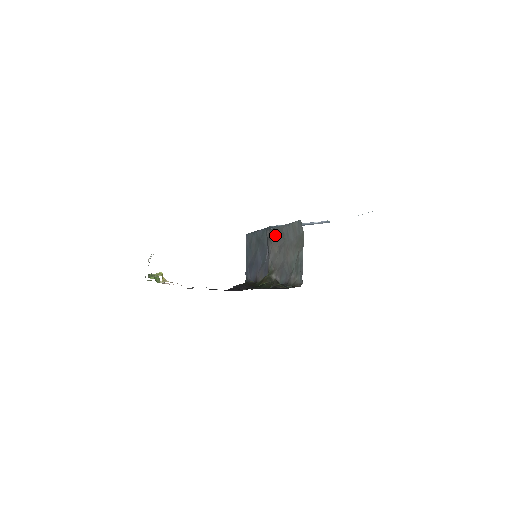
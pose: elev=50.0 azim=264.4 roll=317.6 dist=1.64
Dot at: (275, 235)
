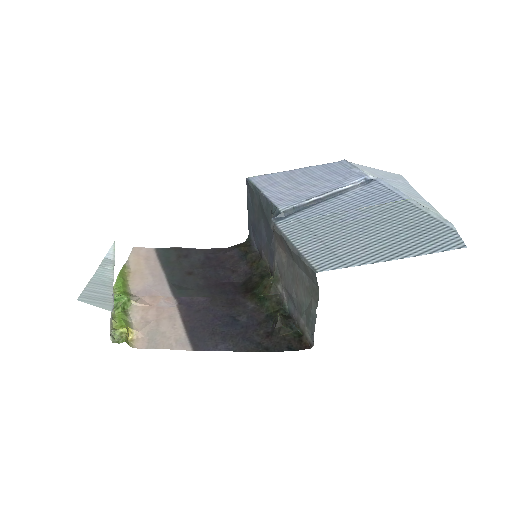
Dot at: (281, 242)
